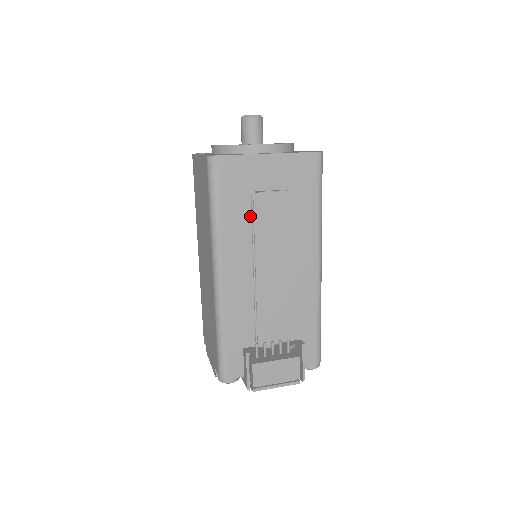
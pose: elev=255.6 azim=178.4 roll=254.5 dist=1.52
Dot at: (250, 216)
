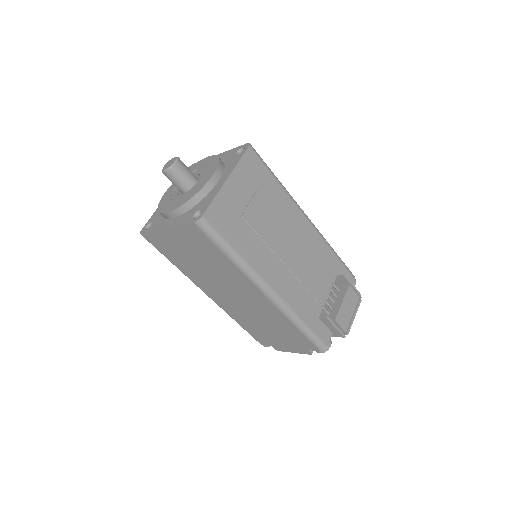
Dot at: (253, 233)
